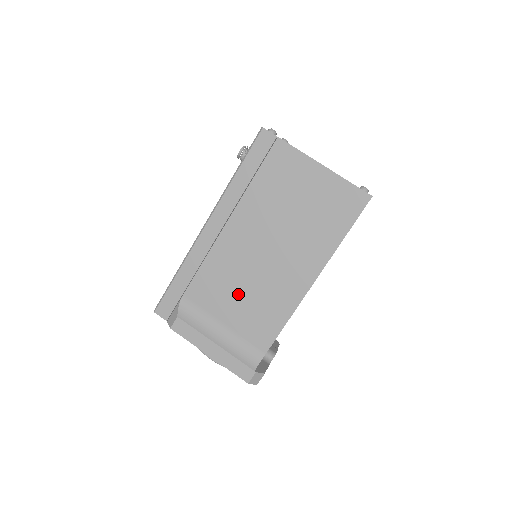
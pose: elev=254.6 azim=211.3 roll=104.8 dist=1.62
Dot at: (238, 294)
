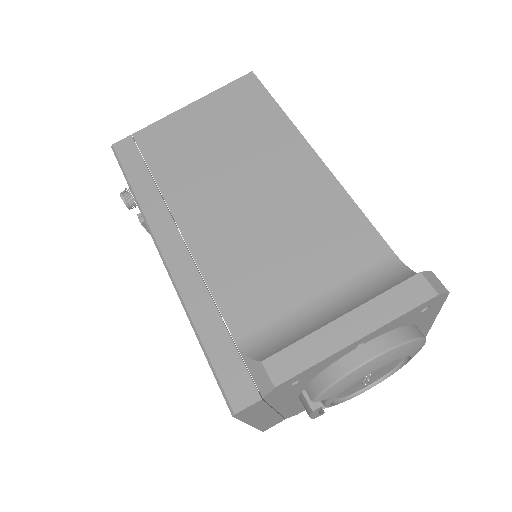
Dot at: (280, 254)
